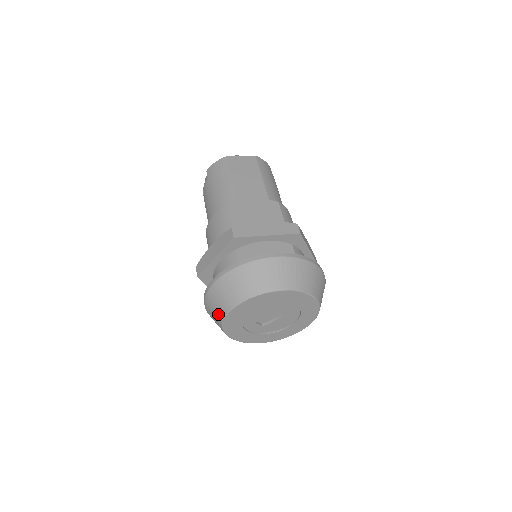
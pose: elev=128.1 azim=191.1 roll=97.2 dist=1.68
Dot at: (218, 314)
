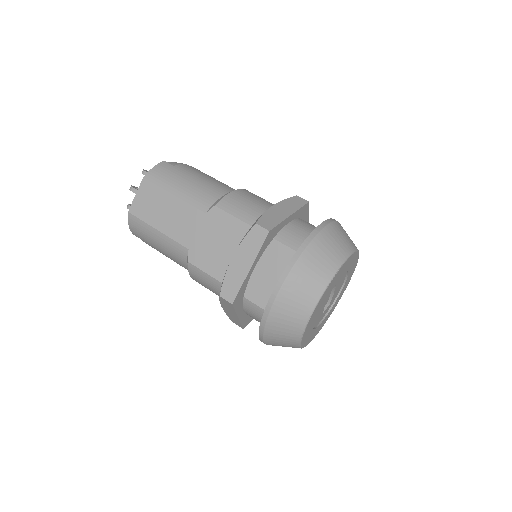
Dot at: occluded
